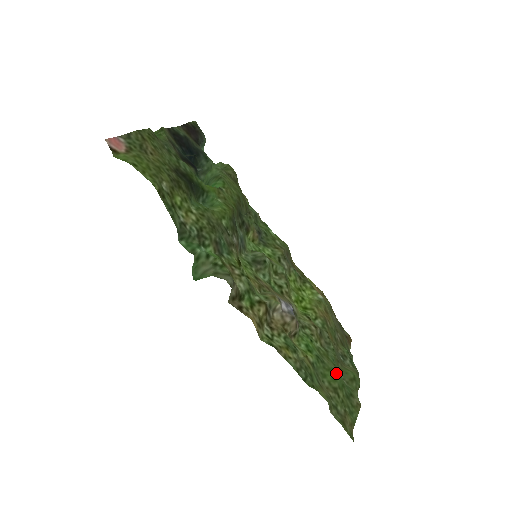
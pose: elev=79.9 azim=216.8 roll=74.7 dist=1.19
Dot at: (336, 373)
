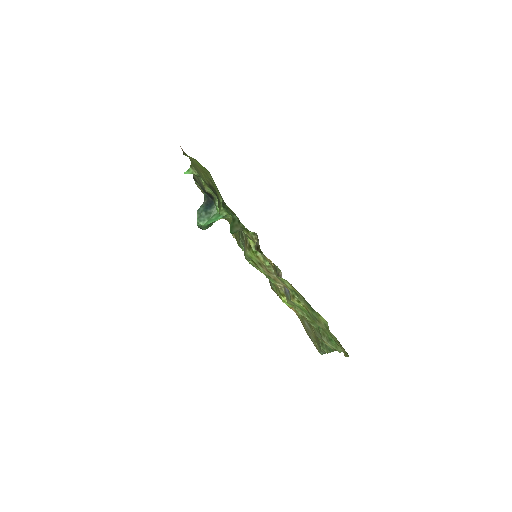
Dot at: occluded
